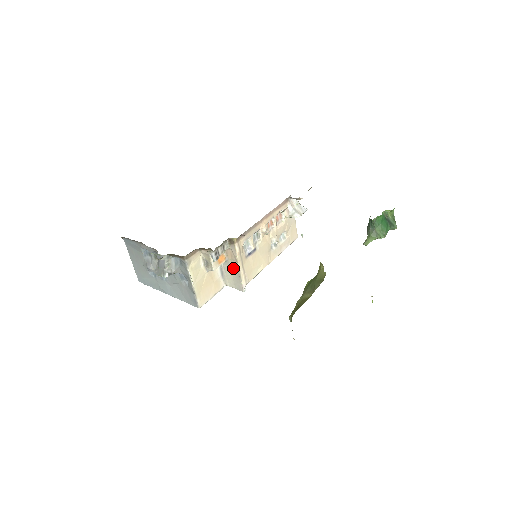
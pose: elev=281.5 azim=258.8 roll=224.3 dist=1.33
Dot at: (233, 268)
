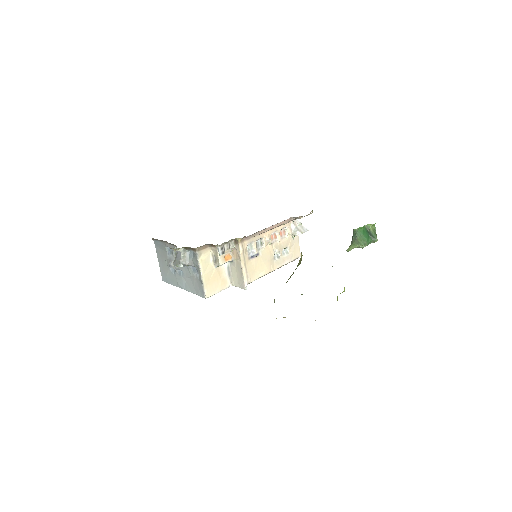
Dot at: (237, 267)
